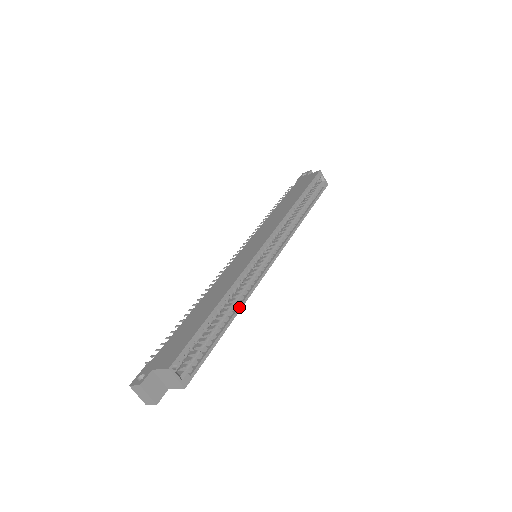
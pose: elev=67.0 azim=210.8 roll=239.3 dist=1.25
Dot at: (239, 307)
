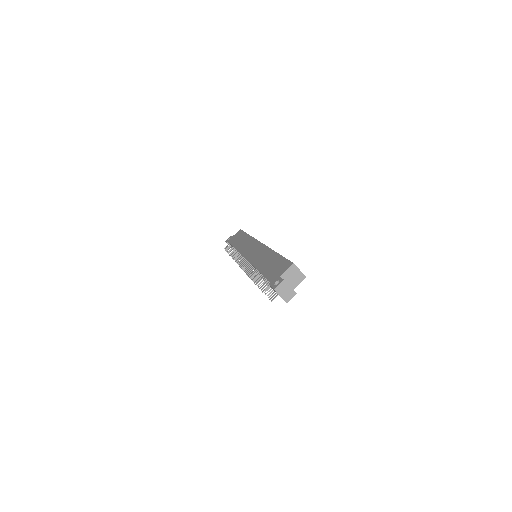
Dot at: occluded
